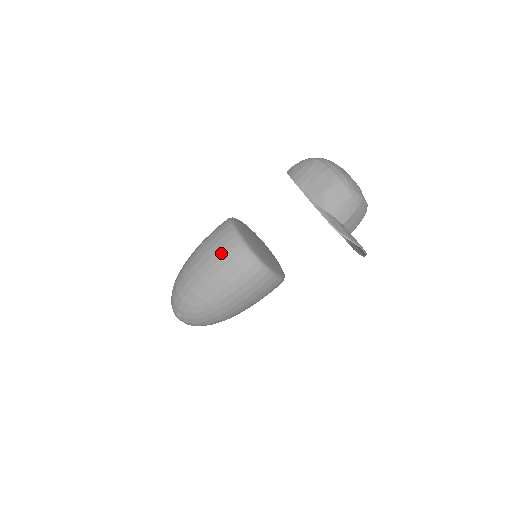
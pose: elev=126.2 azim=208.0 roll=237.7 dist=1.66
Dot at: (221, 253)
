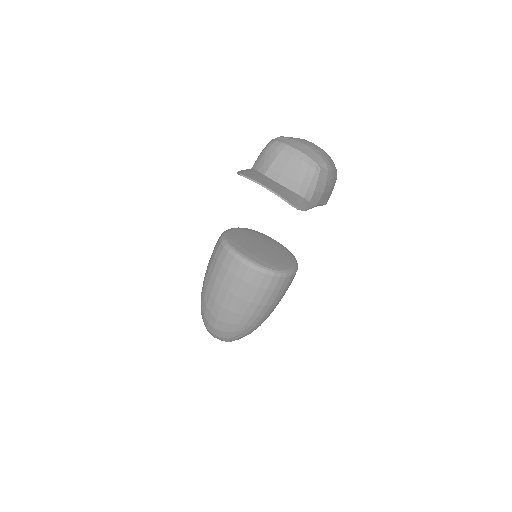
Dot at: occluded
